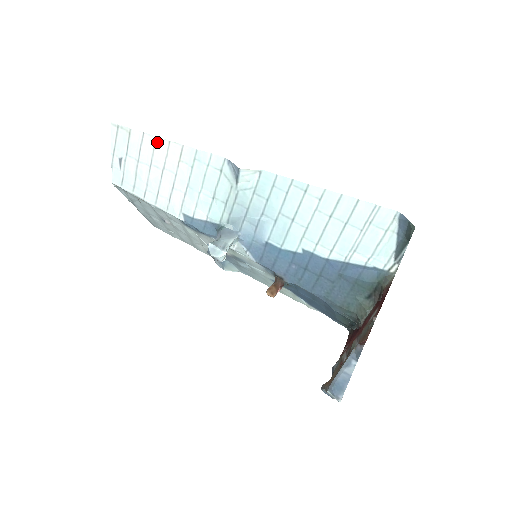
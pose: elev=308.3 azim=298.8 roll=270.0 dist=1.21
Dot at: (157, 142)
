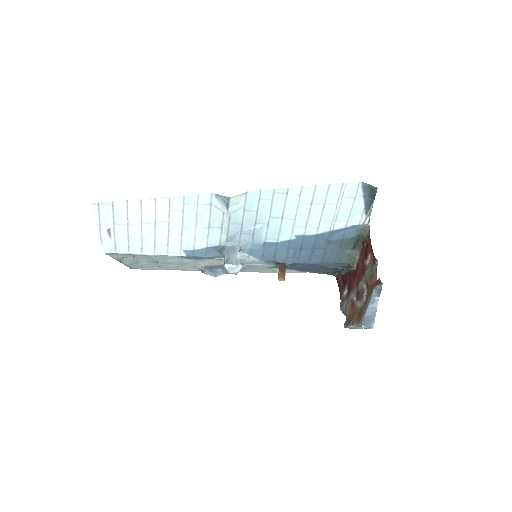
Dot at: (143, 203)
